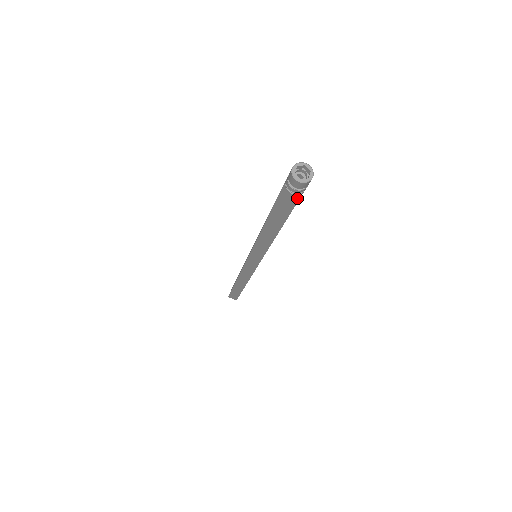
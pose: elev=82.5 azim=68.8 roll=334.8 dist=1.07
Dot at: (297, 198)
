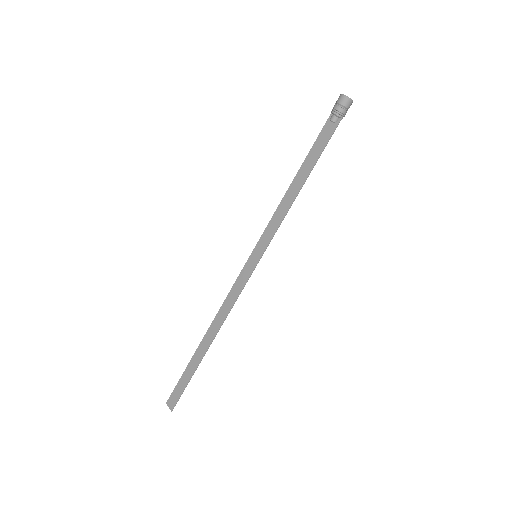
Dot at: (332, 132)
